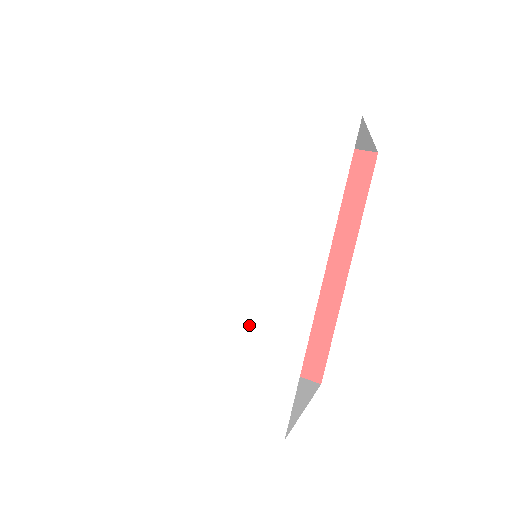
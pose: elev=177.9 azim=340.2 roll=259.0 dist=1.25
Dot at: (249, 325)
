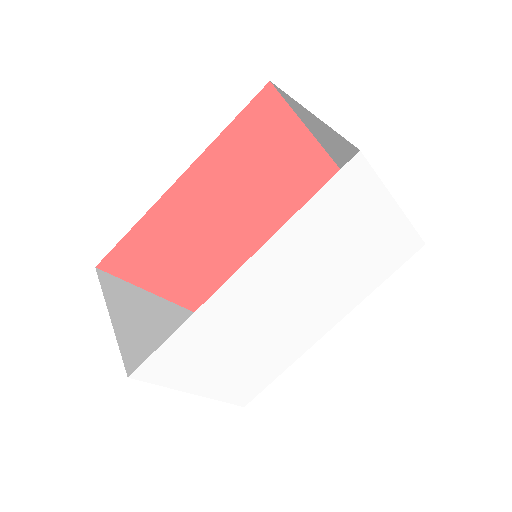
Dot at: (272, 348)
